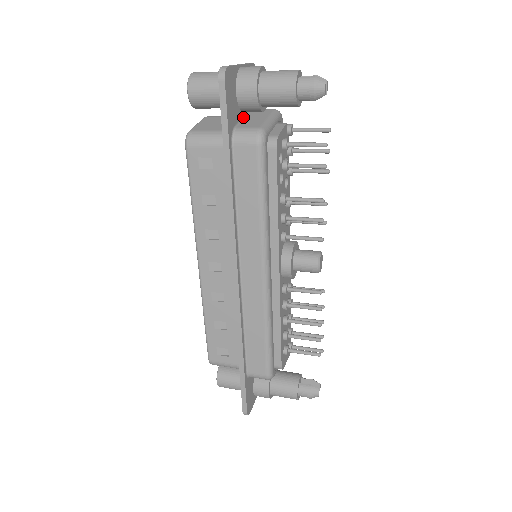
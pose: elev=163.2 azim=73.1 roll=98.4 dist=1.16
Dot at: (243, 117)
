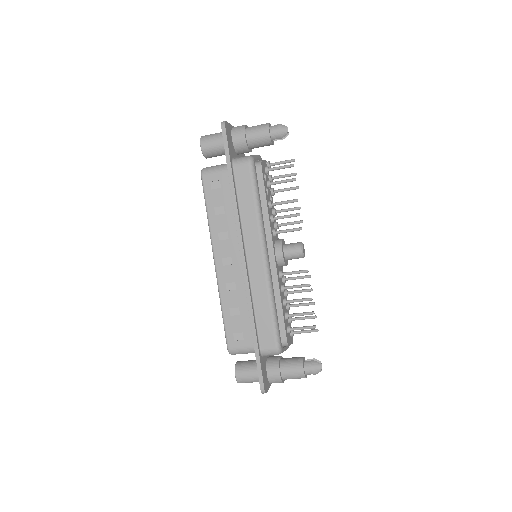
Dot at: (237, 157)
